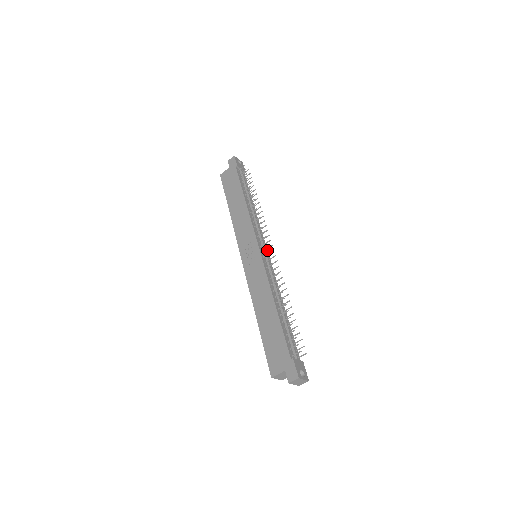
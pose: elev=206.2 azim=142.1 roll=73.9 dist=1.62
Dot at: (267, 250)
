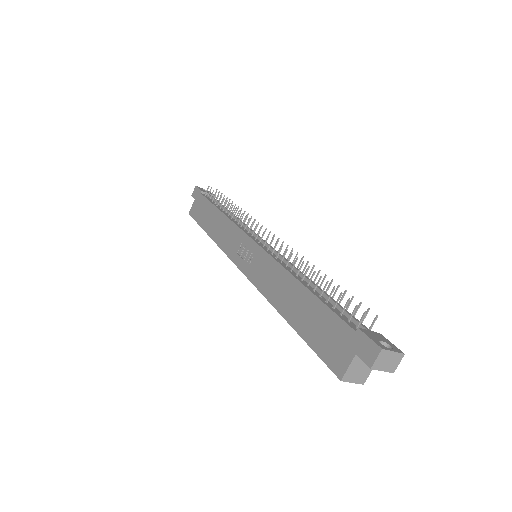
Dot at: occluded
